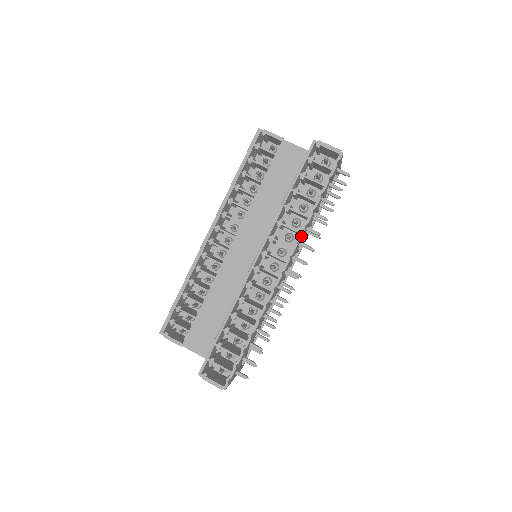
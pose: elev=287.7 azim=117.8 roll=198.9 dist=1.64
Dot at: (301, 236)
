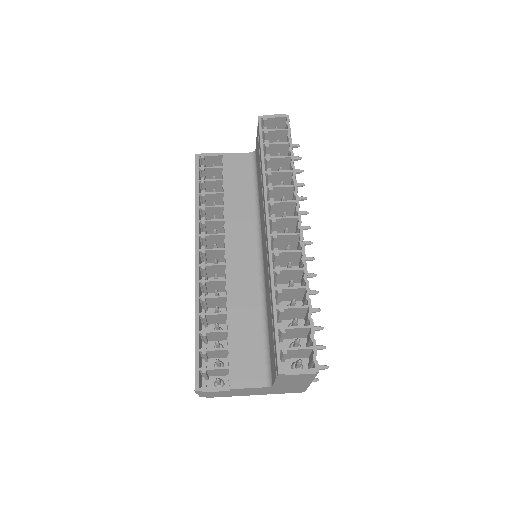
Dot at: (297, 188)
